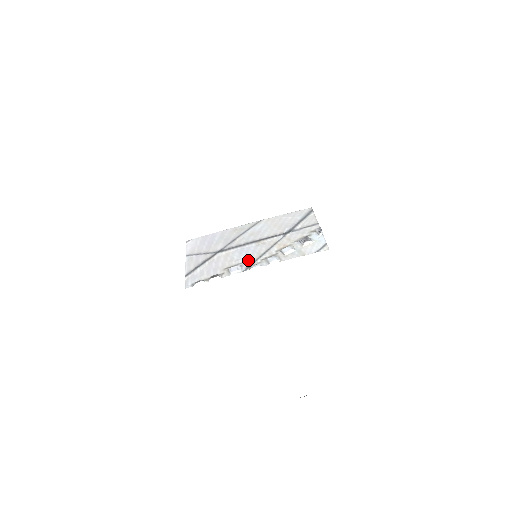
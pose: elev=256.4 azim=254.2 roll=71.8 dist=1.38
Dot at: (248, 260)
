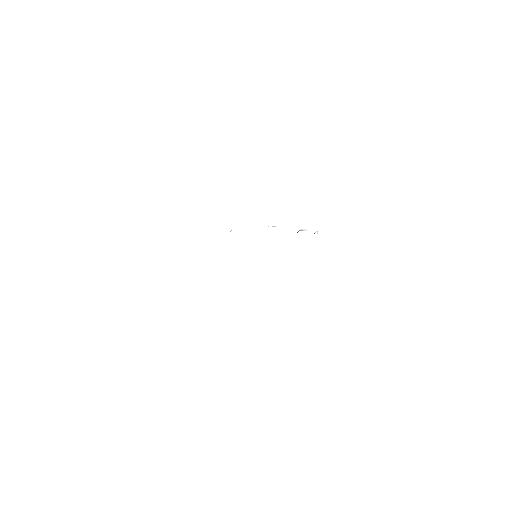
Dot at: occluded
